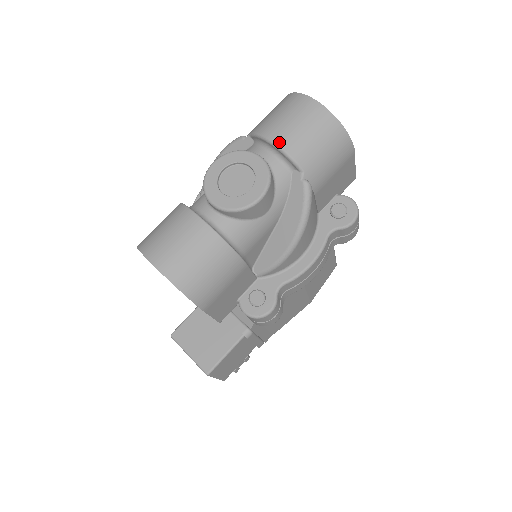
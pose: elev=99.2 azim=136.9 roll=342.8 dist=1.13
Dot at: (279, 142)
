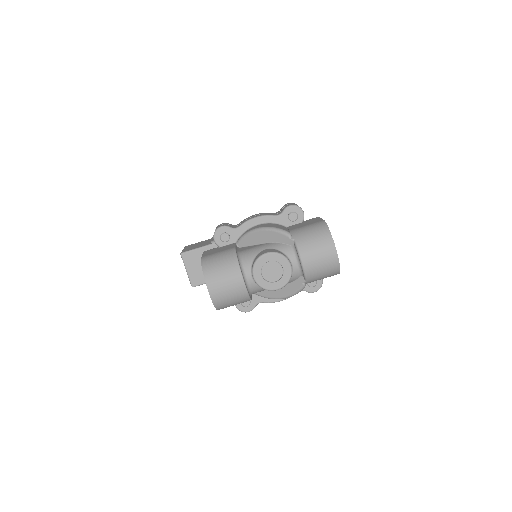
Dot at: (305, 265)
